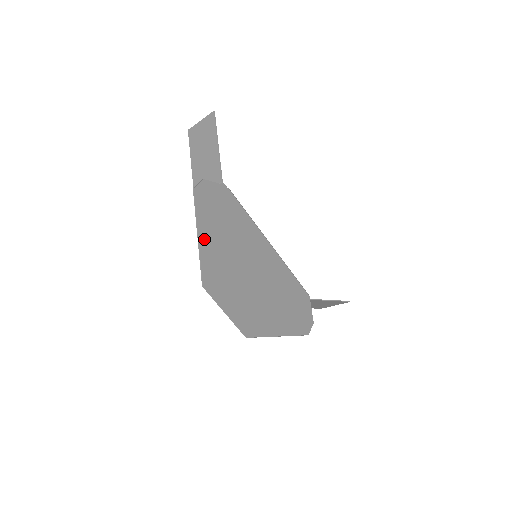
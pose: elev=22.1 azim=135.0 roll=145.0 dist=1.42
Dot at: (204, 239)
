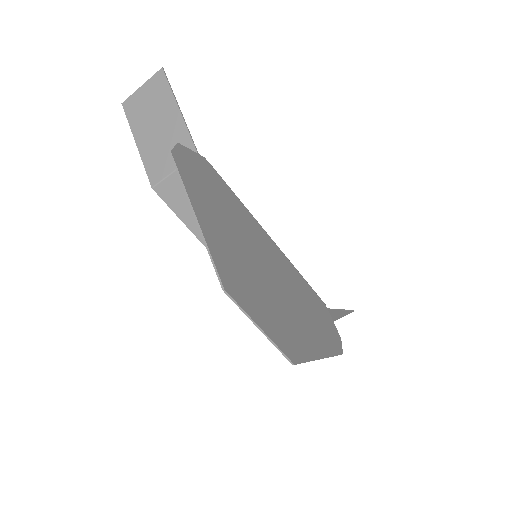
Dot at: (204, 222)
